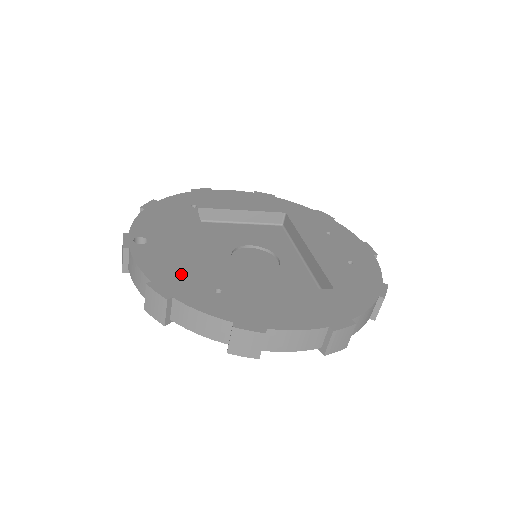
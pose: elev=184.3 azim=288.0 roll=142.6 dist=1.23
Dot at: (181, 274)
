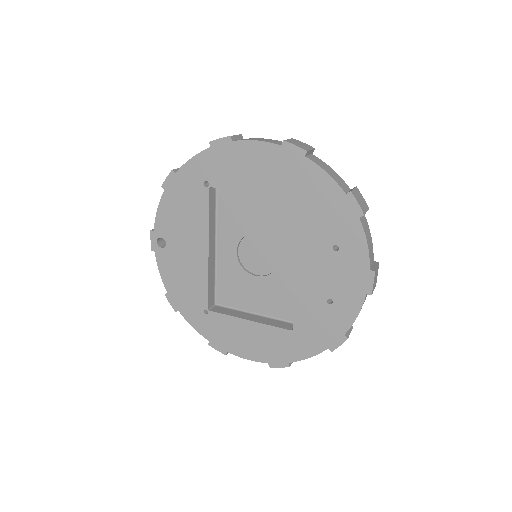
Dot at: (185, 289)
